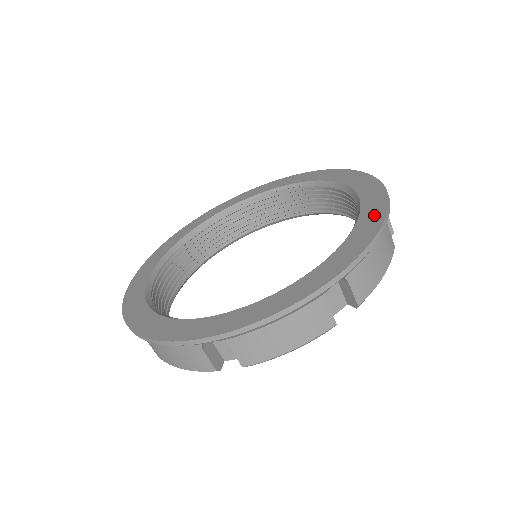
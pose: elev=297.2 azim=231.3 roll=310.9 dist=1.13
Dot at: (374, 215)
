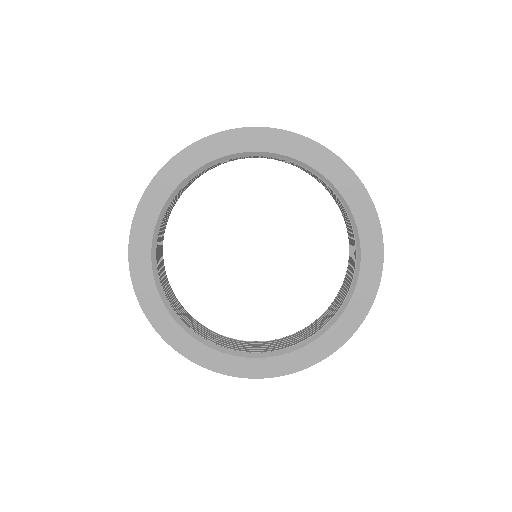
Dot at: (323, 349)
